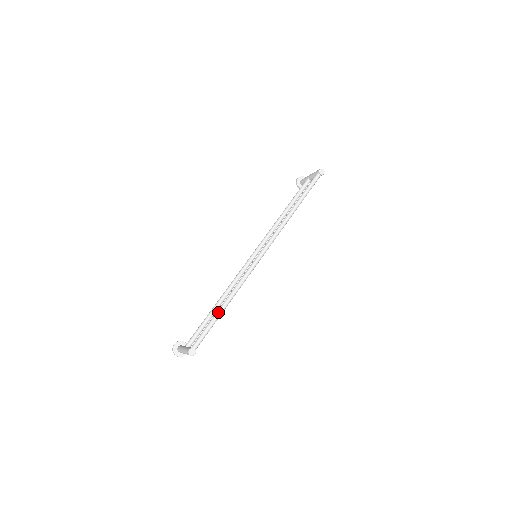
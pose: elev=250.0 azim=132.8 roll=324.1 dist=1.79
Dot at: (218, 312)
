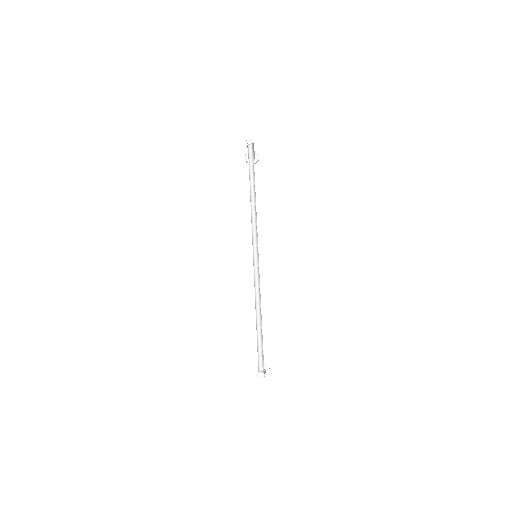
Dot at: (257, 329)
